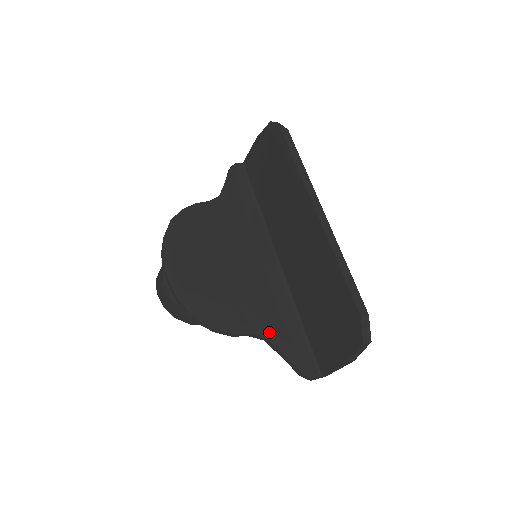
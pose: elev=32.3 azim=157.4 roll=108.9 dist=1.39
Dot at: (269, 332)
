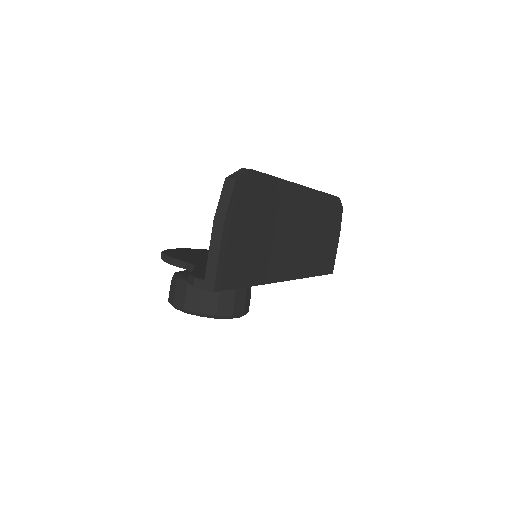
Dot at: (203, 266)
